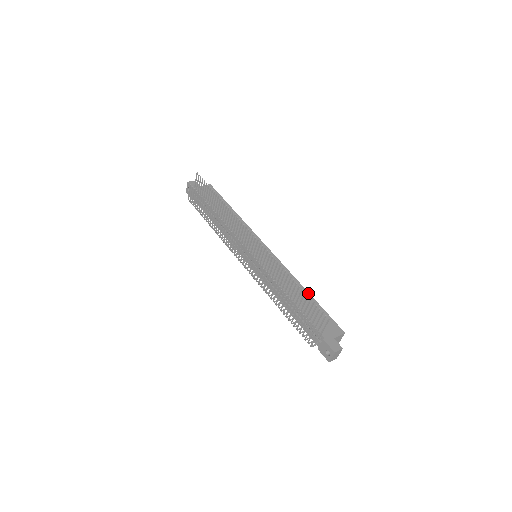
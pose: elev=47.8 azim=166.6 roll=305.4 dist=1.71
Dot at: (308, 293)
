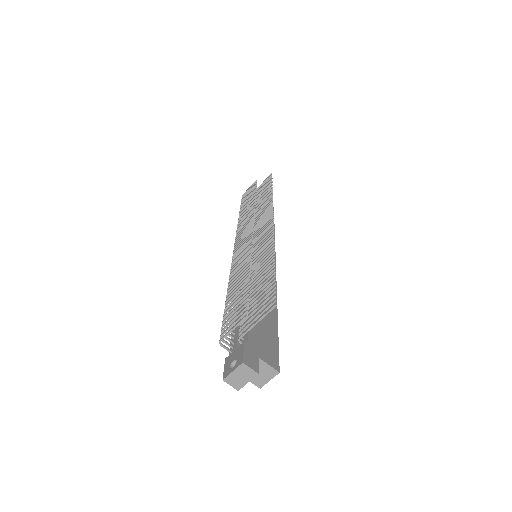
Dot at: (276, 313)
